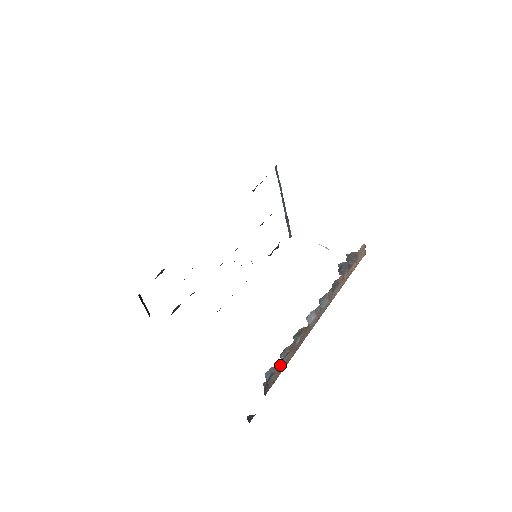
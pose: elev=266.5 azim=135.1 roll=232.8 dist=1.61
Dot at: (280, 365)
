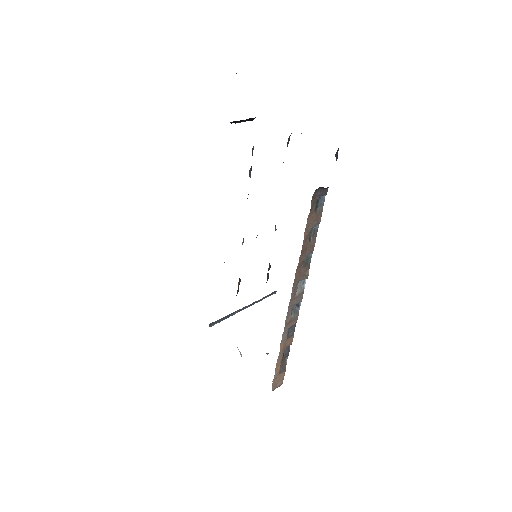
Dot at: (315, 223)
